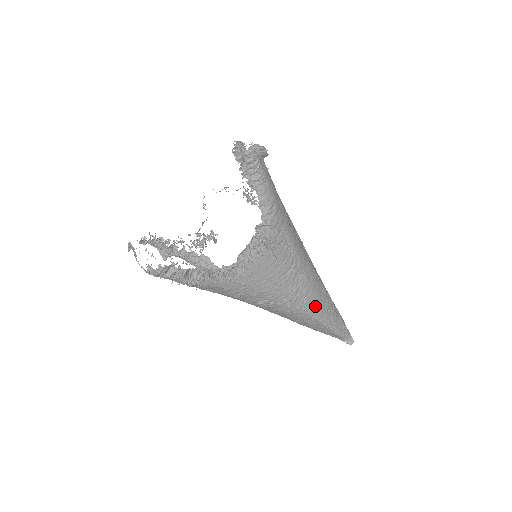
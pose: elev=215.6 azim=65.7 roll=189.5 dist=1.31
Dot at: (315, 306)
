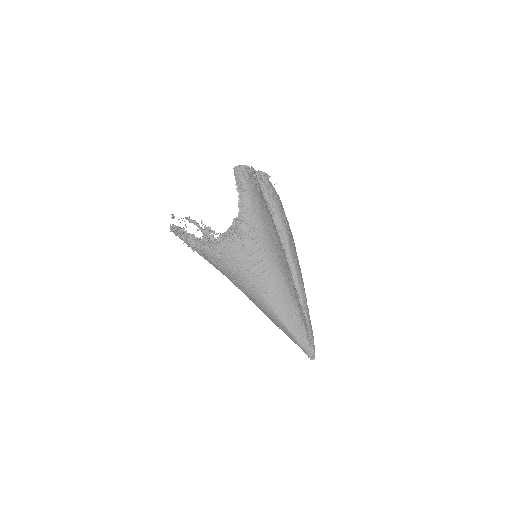
Dot at: (275, 303)
